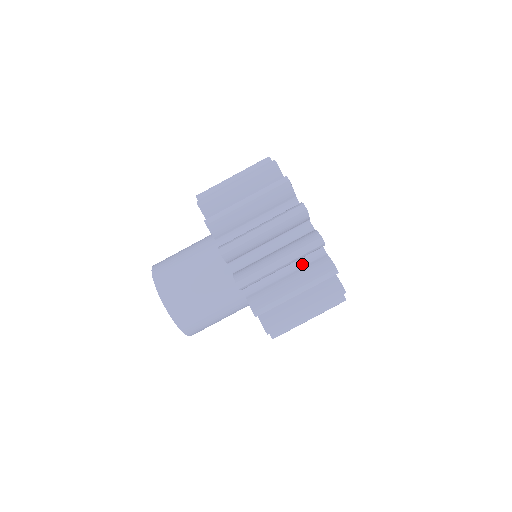
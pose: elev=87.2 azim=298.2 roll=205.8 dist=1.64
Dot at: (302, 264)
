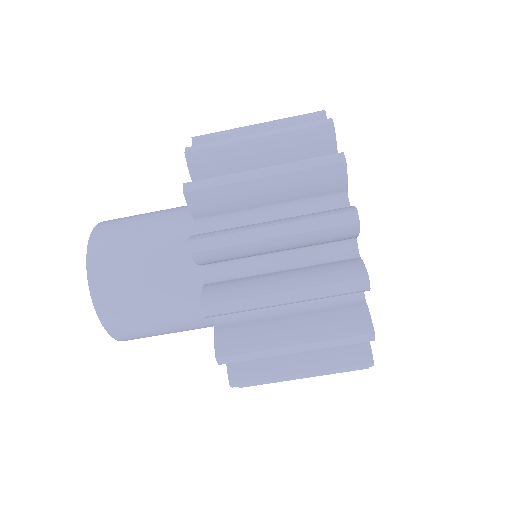
Dot at: occluded
